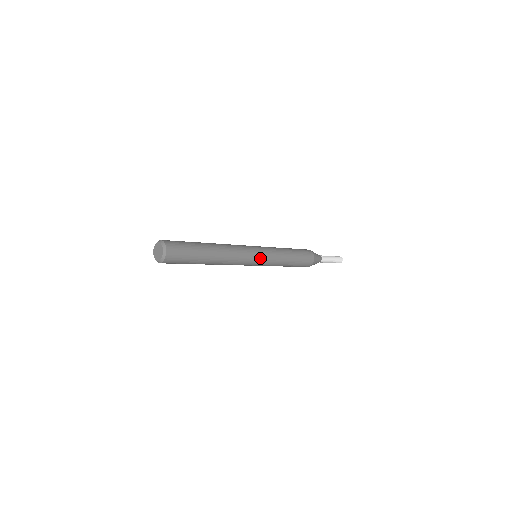
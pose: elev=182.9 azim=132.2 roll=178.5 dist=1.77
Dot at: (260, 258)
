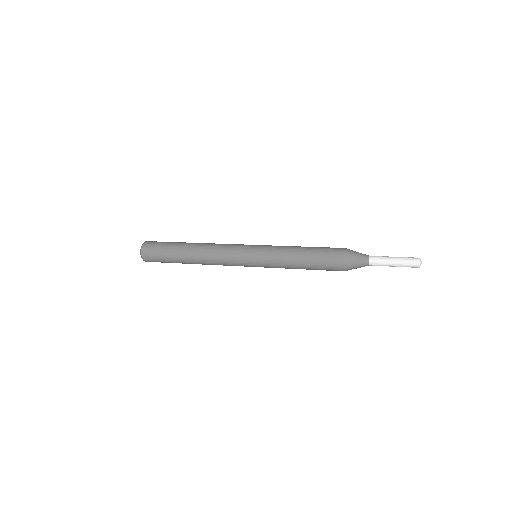
Dot at: (250, 257)
